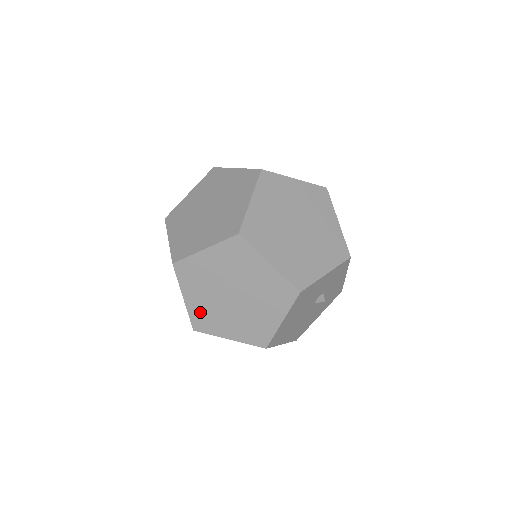
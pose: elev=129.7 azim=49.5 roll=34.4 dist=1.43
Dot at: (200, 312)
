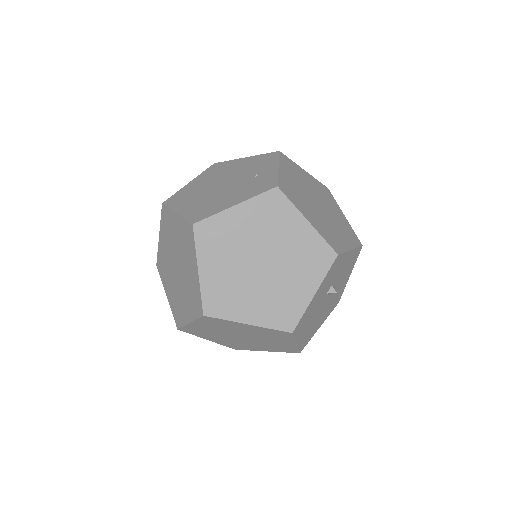
Dot at: (228, 344)
